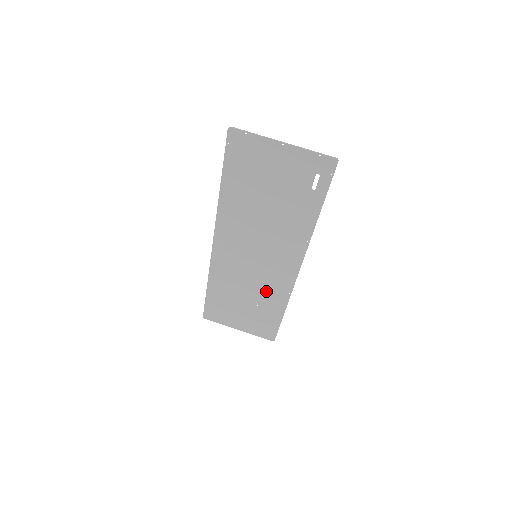
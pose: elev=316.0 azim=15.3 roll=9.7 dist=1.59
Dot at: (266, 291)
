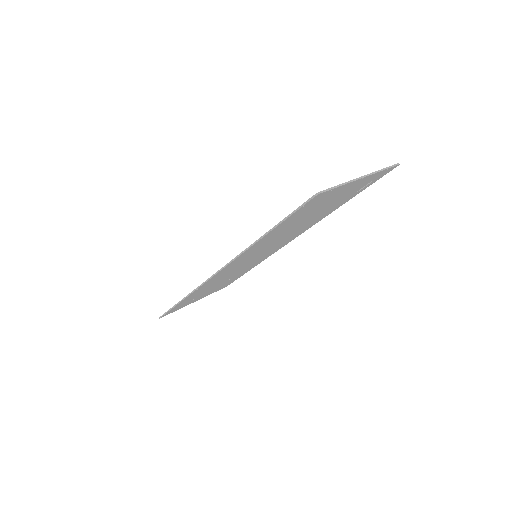
Dot at: (246, 268)
